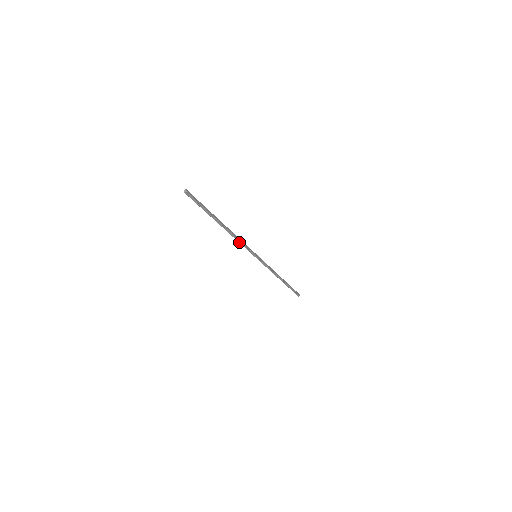
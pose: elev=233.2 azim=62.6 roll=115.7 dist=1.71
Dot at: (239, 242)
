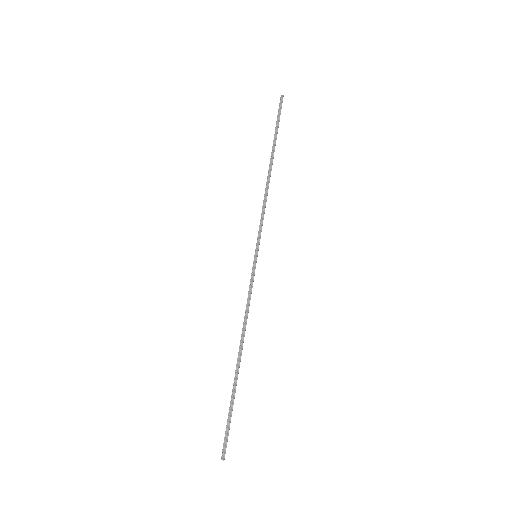
Dot at: (263, 206)
